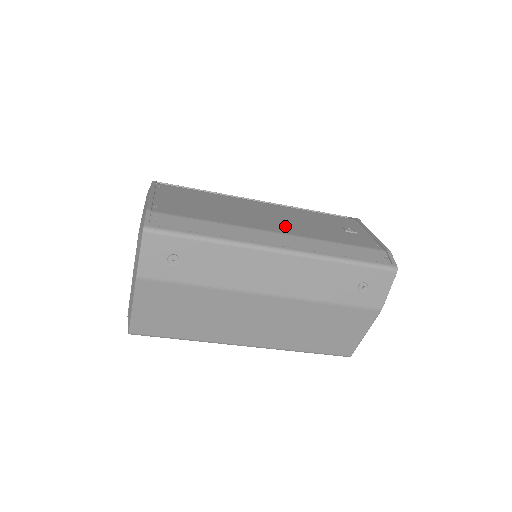
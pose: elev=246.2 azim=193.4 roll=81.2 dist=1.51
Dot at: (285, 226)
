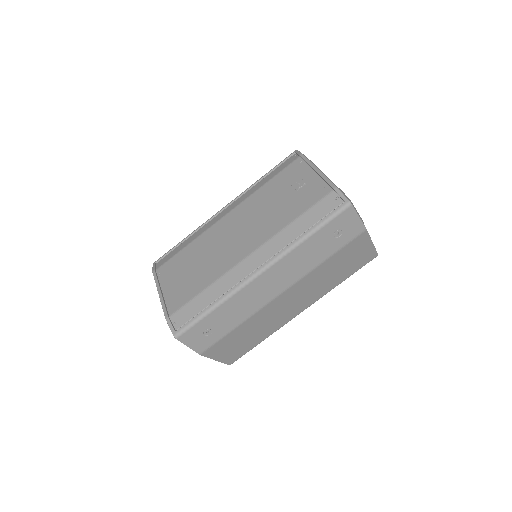
Dot at: (252, 237)
